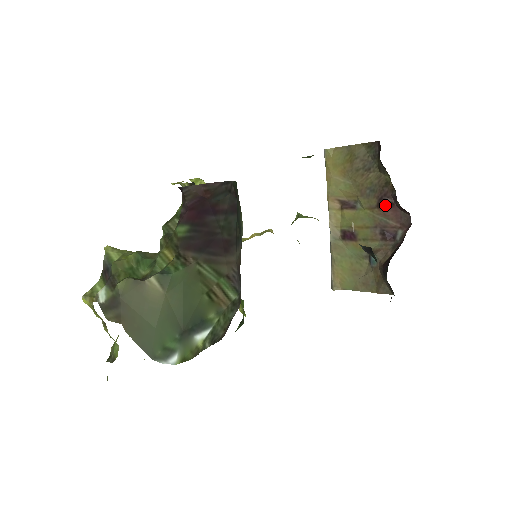
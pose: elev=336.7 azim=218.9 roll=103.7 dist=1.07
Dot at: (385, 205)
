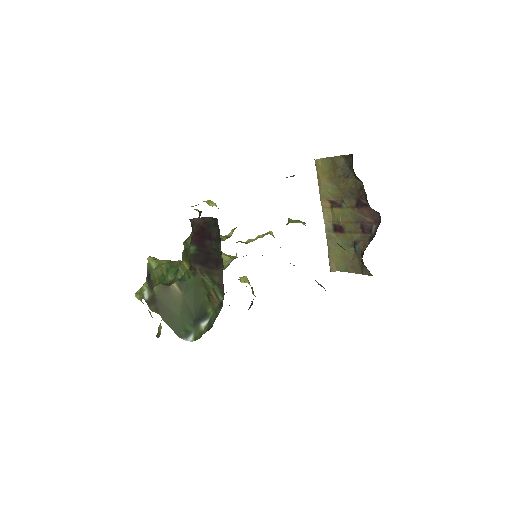
Dot at: (361, 205)
